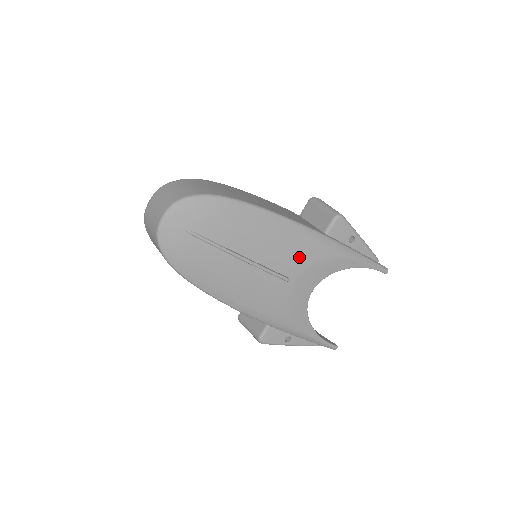
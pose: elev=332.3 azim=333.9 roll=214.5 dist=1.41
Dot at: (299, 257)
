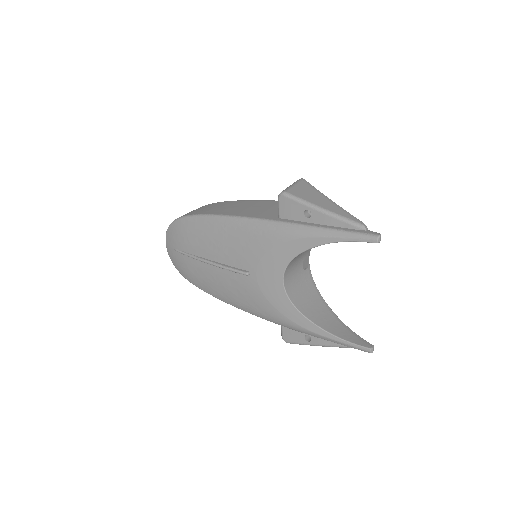
Dot at: (249, 249)
